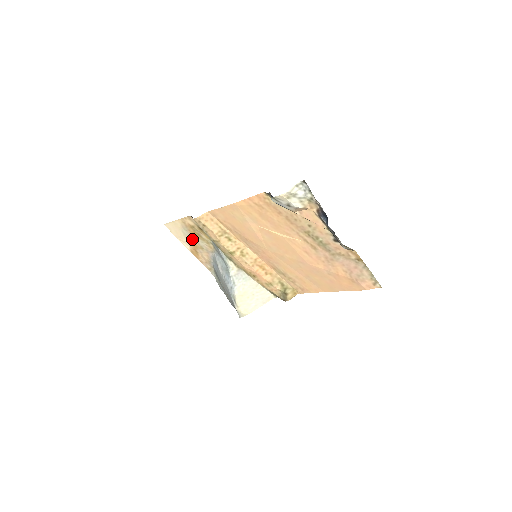
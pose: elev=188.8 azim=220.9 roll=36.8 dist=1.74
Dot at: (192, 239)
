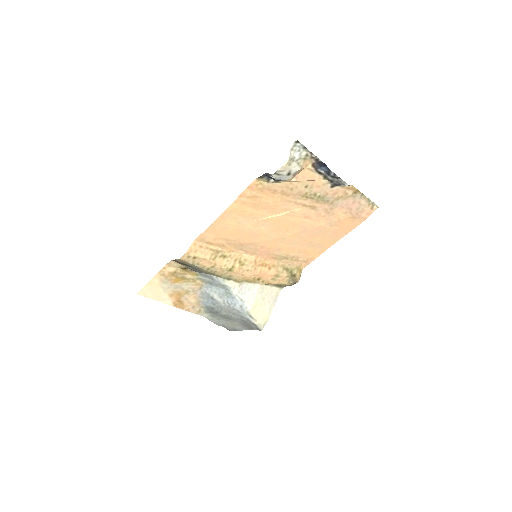
Dot at: (174, 289)
